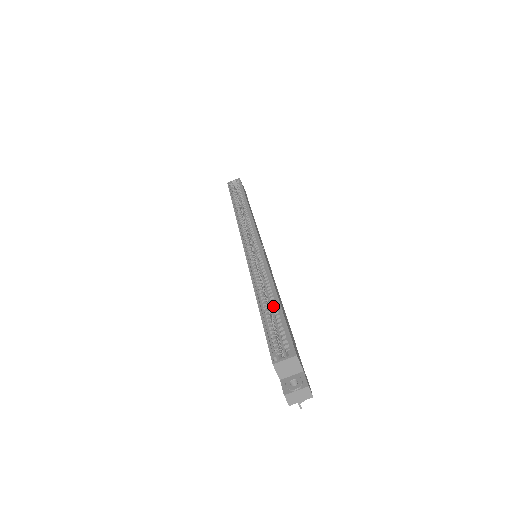
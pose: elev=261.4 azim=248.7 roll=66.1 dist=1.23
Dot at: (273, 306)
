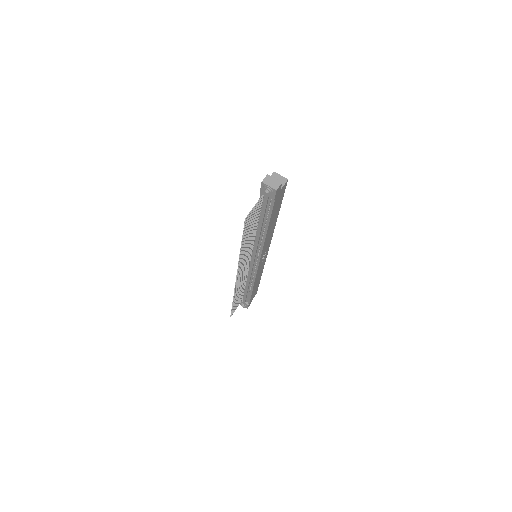
Dot at: occluded
